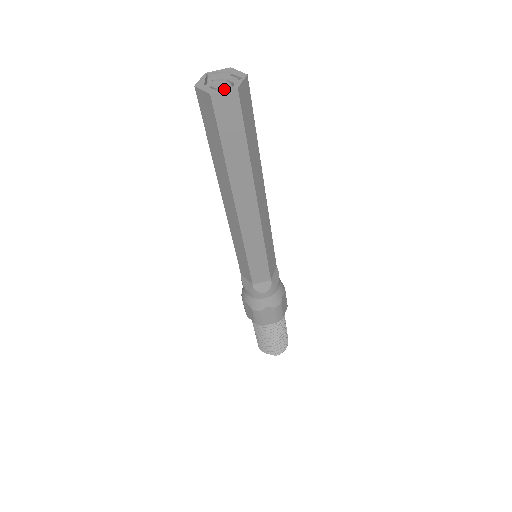
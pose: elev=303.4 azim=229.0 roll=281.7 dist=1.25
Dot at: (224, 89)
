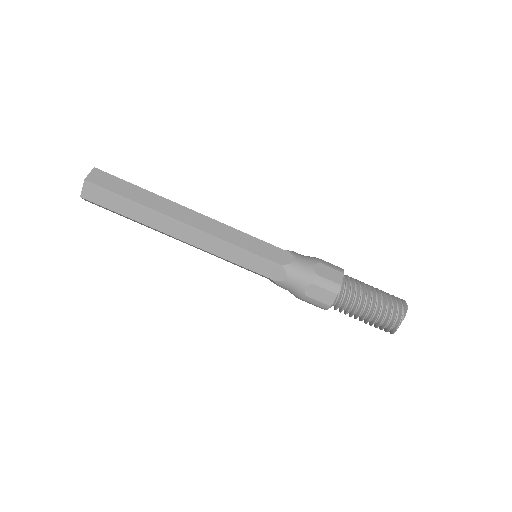
Dot at: (90, 175)
